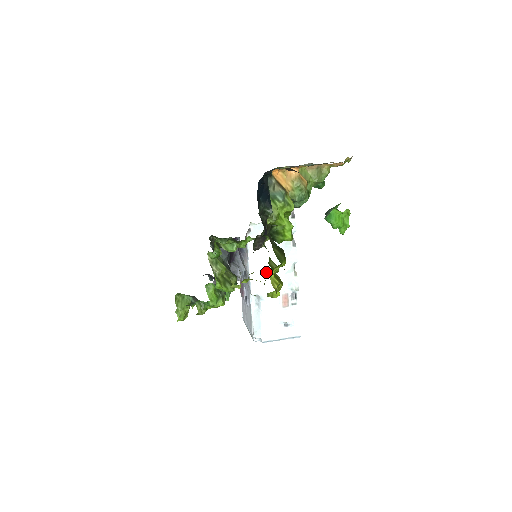
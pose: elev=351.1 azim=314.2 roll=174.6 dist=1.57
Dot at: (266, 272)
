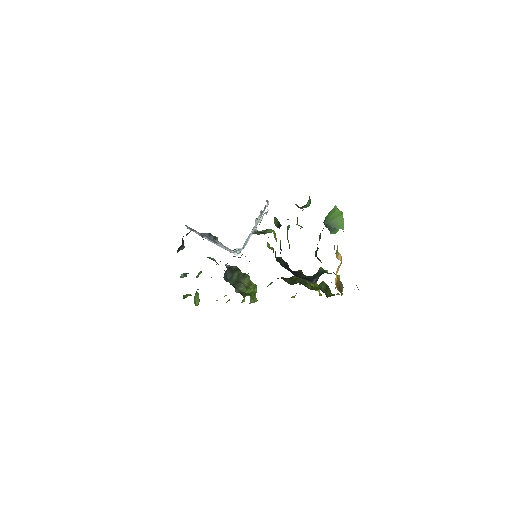
Dot at: occluded
